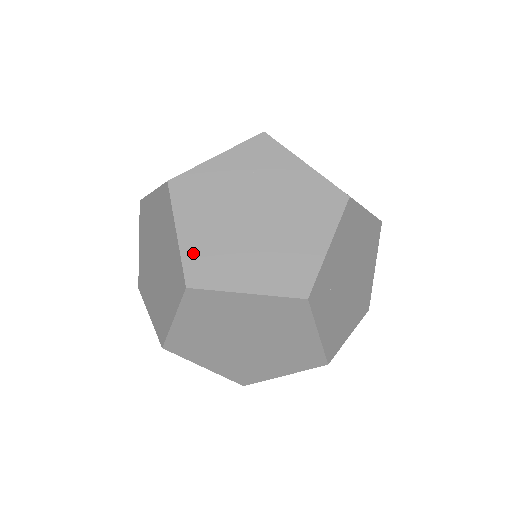
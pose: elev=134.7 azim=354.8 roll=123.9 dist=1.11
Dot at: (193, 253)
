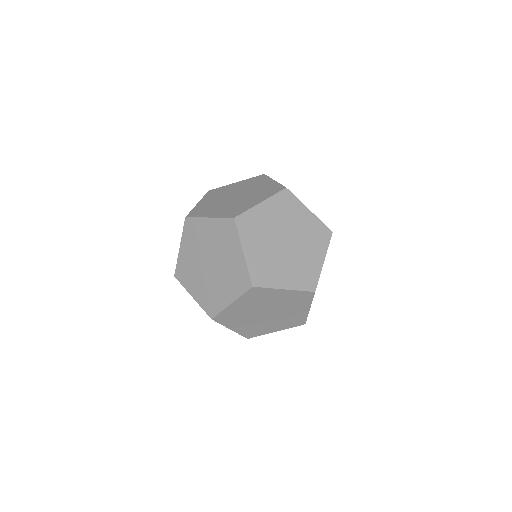
Dot at: (228, 312)
